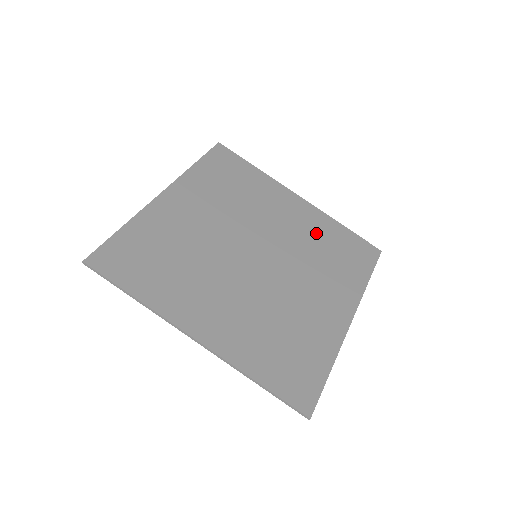
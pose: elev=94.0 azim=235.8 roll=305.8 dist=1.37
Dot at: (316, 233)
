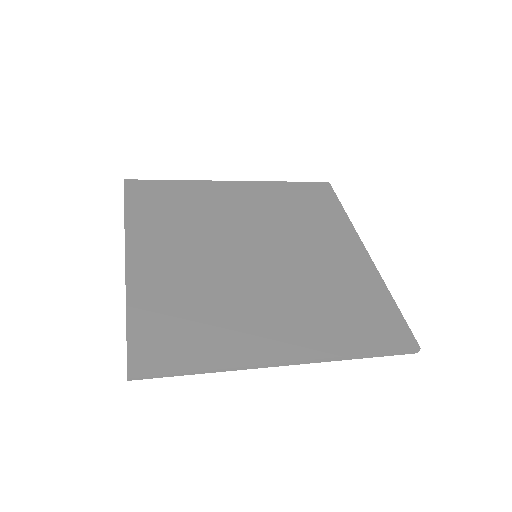
Dot at: (346, 281)
